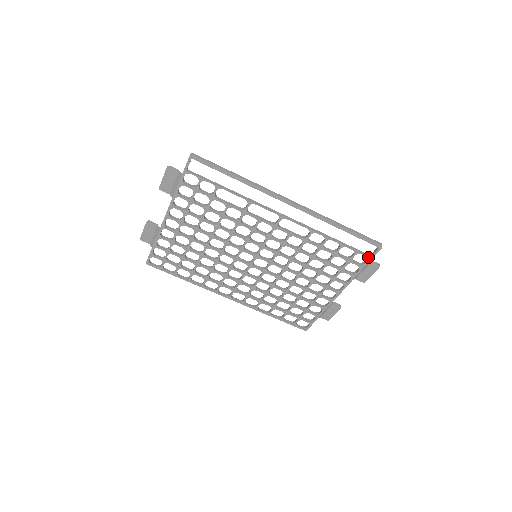
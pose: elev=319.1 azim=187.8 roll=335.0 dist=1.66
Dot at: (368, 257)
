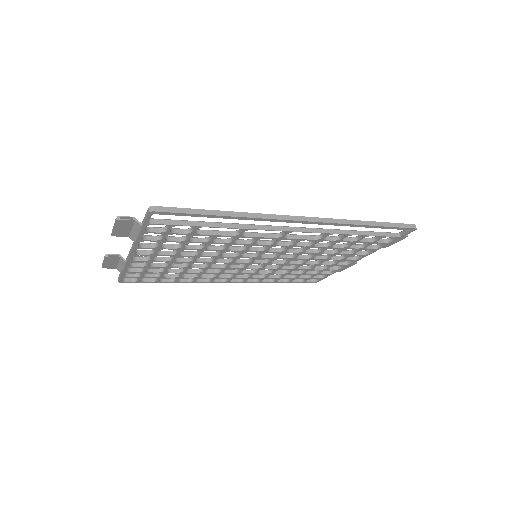
Dot at: (397, 237)
